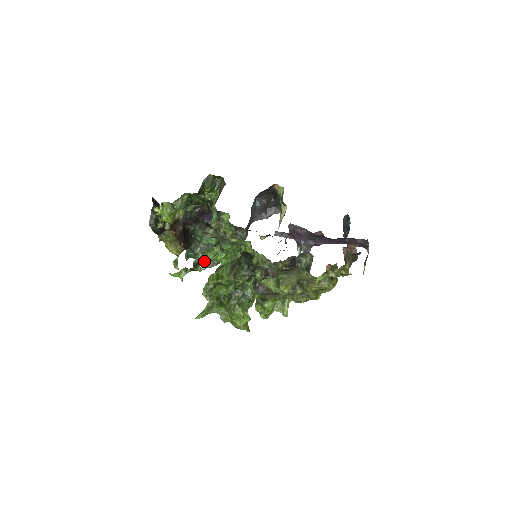
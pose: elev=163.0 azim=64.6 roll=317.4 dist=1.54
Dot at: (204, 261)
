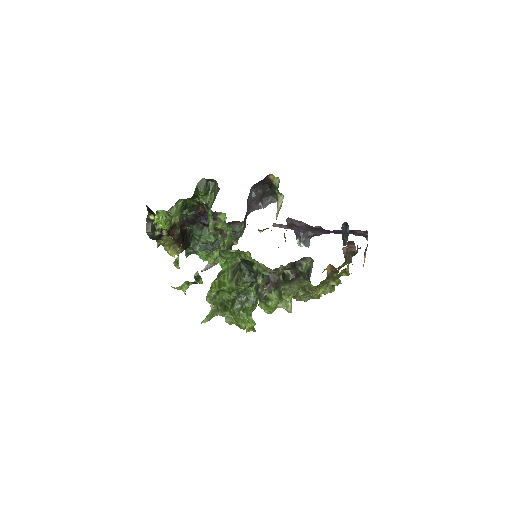
Dot at: (204, 257)
